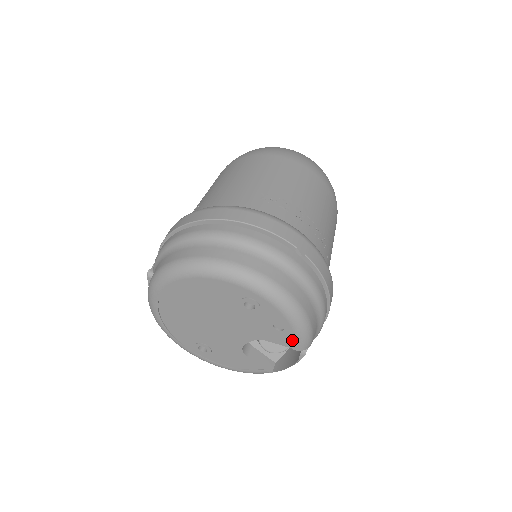
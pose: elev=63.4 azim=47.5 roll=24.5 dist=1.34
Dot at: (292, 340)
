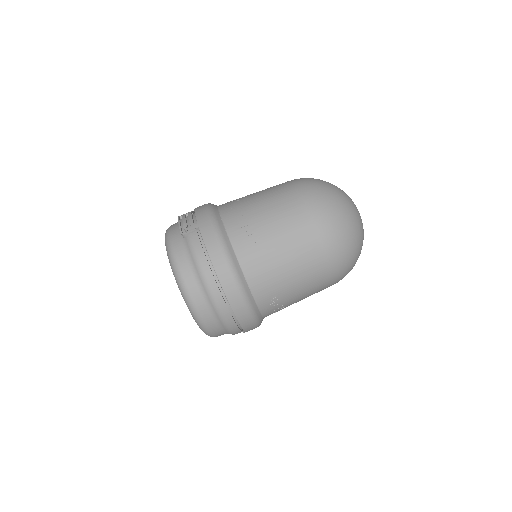
Dot at: occluded
